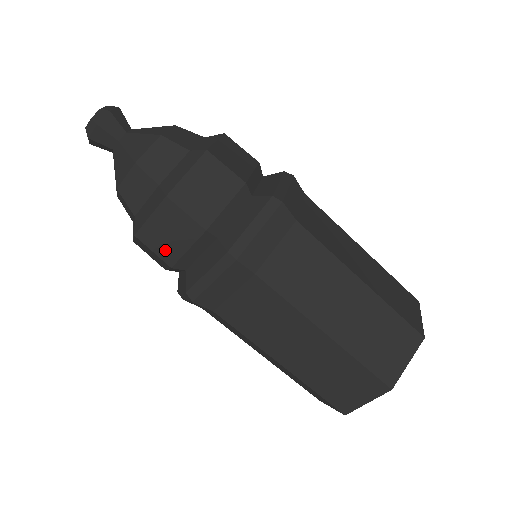
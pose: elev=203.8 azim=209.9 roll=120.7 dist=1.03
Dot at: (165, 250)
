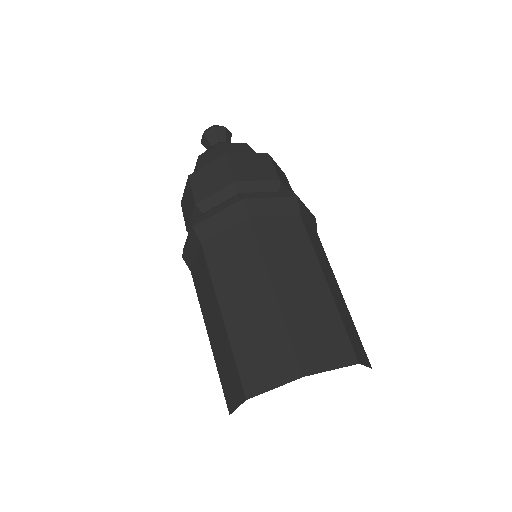
Dot at: (200, 190)
